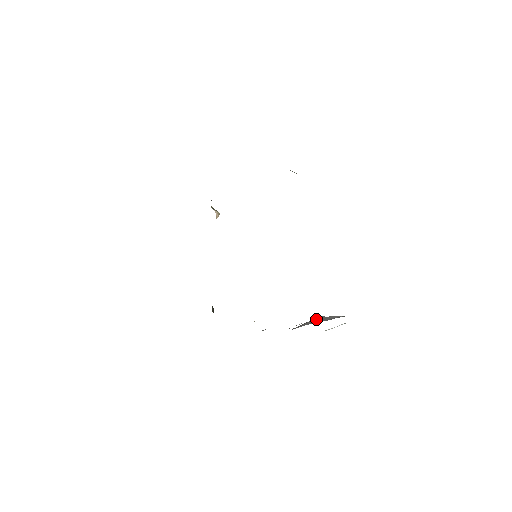
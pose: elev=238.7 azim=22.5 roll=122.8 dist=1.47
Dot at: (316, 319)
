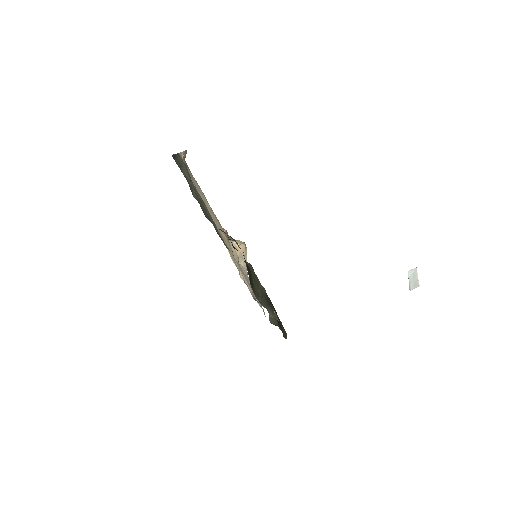
Dot at: occluded
